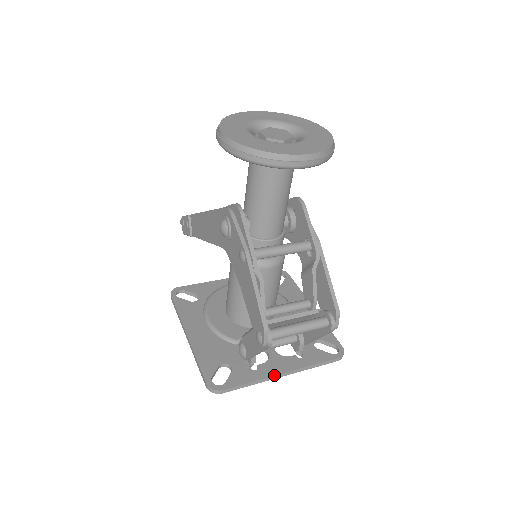
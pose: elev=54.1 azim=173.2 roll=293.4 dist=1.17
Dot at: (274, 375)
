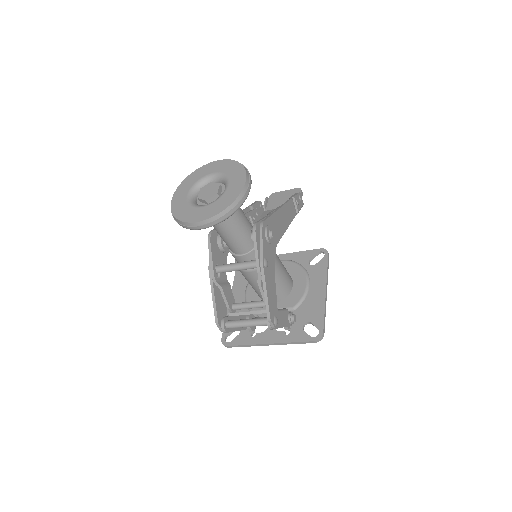
Dot at: (261, 344)
